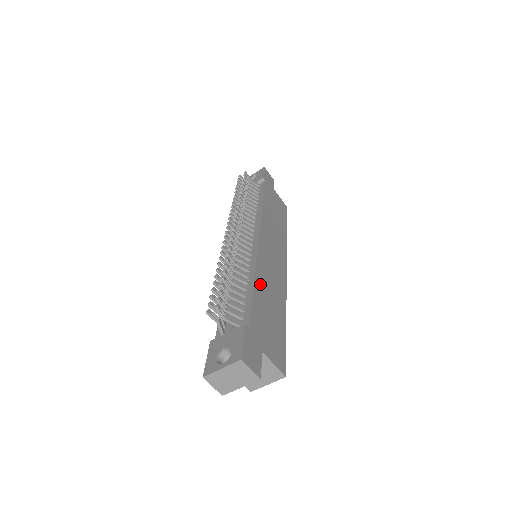
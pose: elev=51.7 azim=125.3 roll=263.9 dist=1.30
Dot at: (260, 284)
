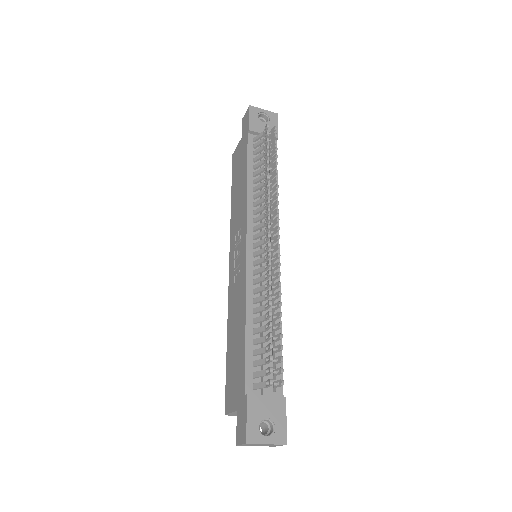
Dot at: occluded
